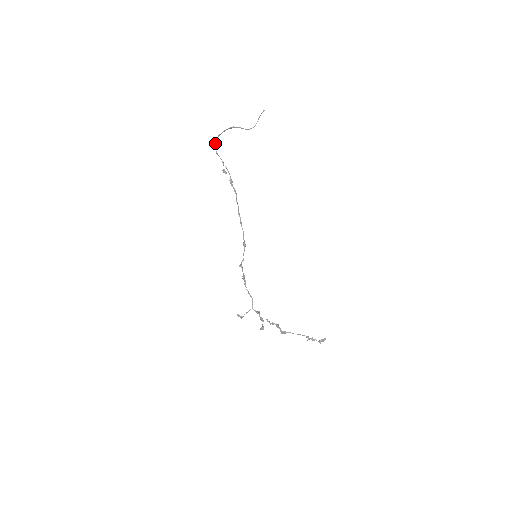
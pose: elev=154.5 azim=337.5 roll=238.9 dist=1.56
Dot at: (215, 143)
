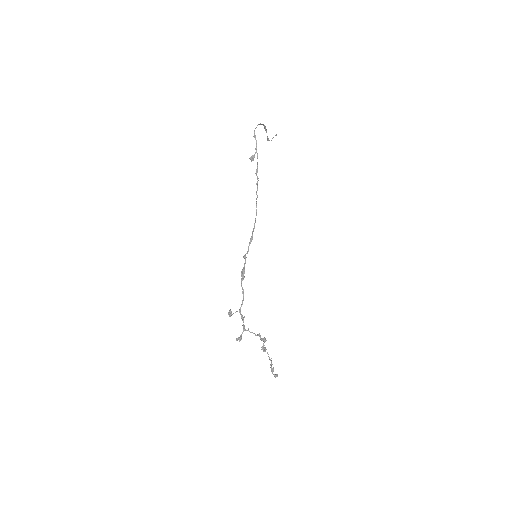
Dot at: (256, 127)
